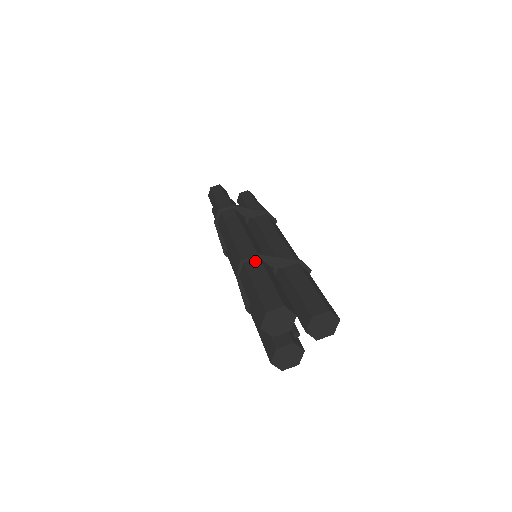
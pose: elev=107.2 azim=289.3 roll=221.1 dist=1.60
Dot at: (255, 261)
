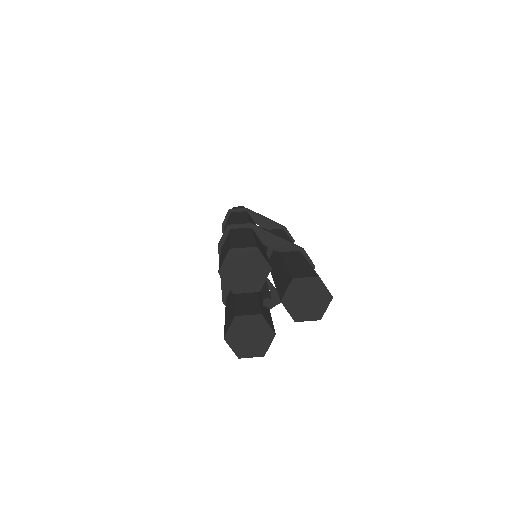
Dot at: (245, 228)
